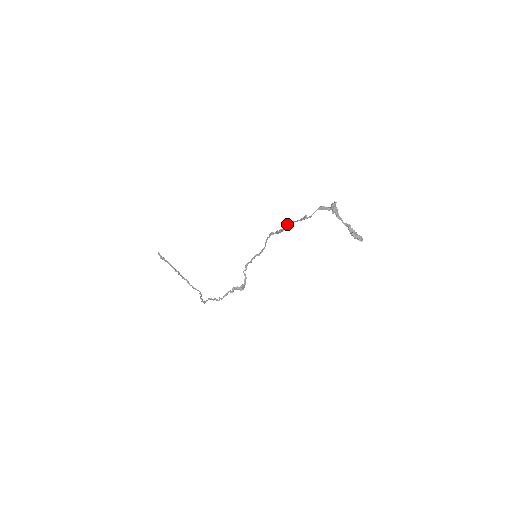
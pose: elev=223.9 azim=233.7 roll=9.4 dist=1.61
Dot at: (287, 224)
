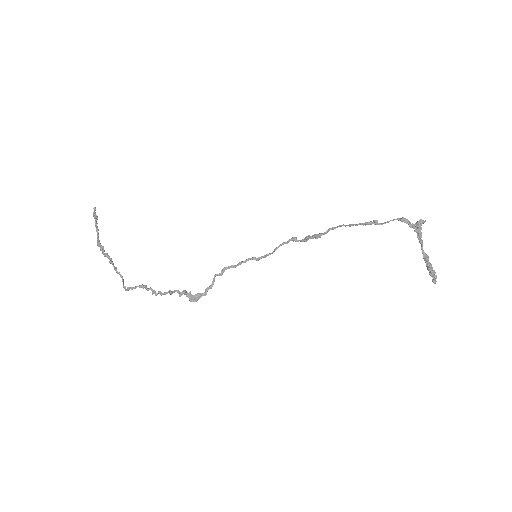
Dot at: (334, 228)
